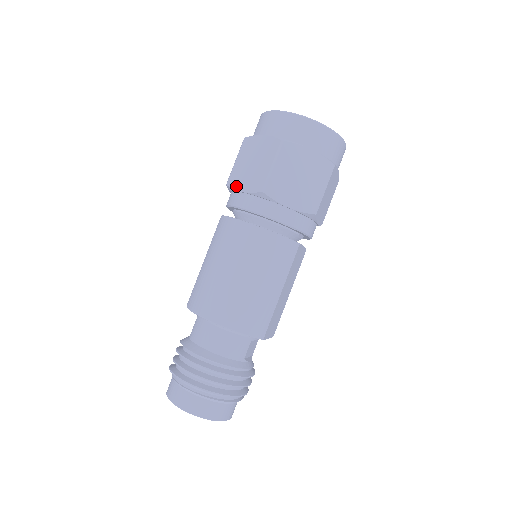
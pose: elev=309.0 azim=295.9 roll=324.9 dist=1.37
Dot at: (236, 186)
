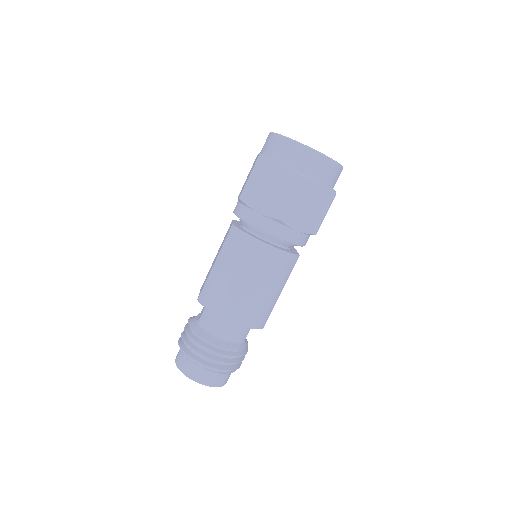
Dot at: (251, 204)
